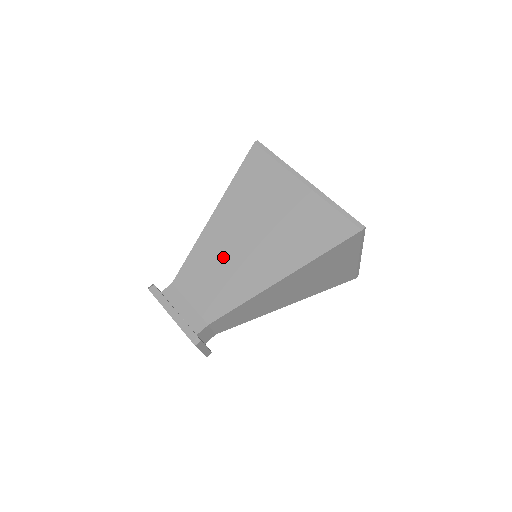
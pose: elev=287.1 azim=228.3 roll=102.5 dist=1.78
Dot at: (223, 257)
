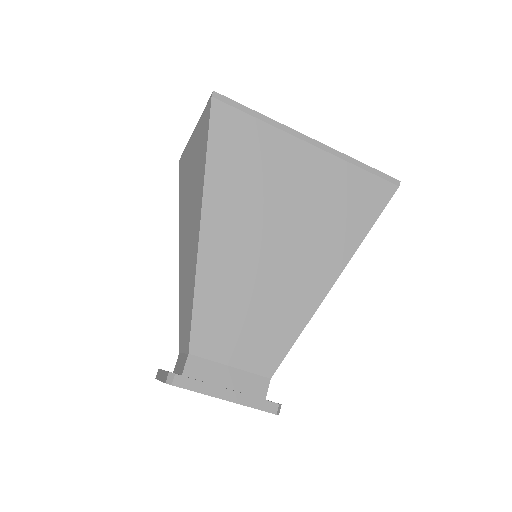
Dot at: (248, 285)
